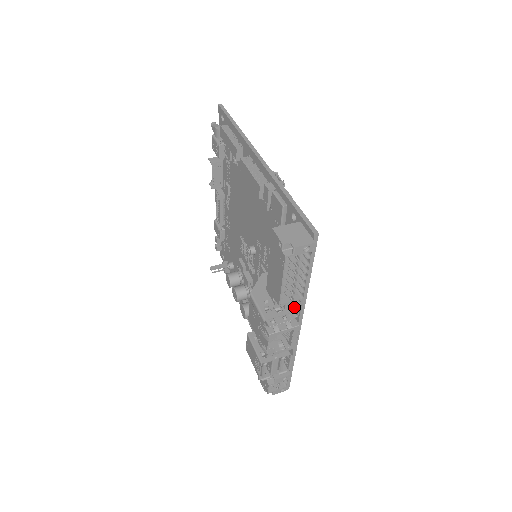
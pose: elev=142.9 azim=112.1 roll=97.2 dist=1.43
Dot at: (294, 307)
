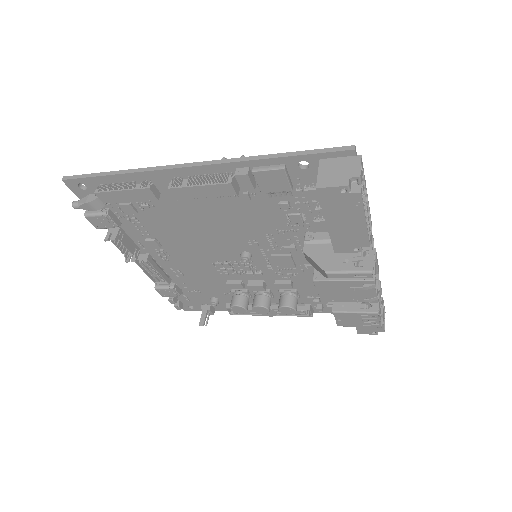
Dot at: occluded
